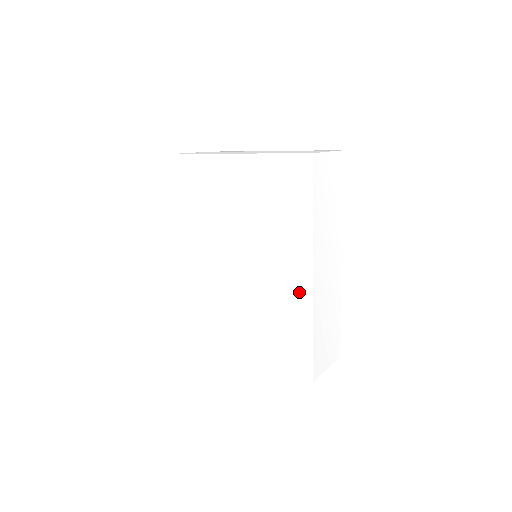
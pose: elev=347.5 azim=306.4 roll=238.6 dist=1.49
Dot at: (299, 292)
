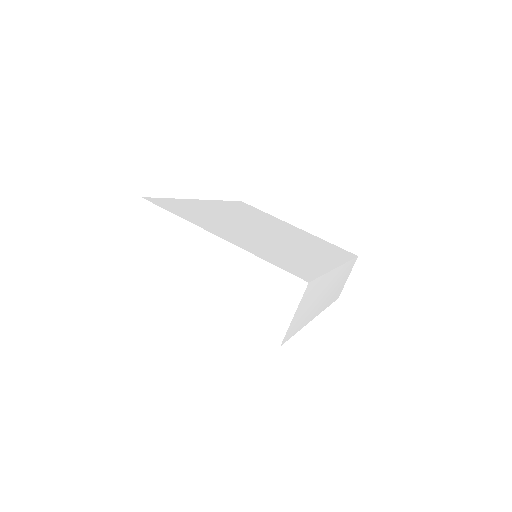
Dot at: occluded
